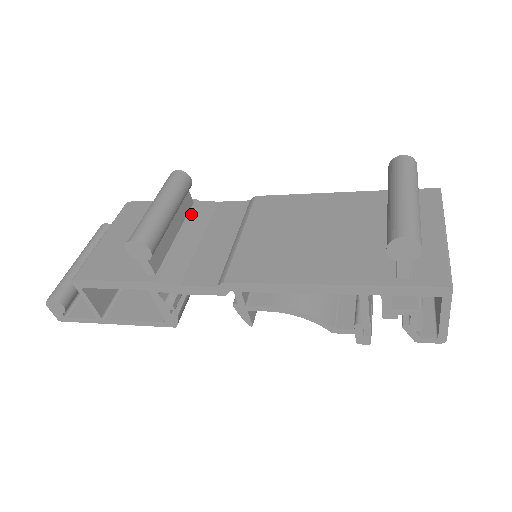
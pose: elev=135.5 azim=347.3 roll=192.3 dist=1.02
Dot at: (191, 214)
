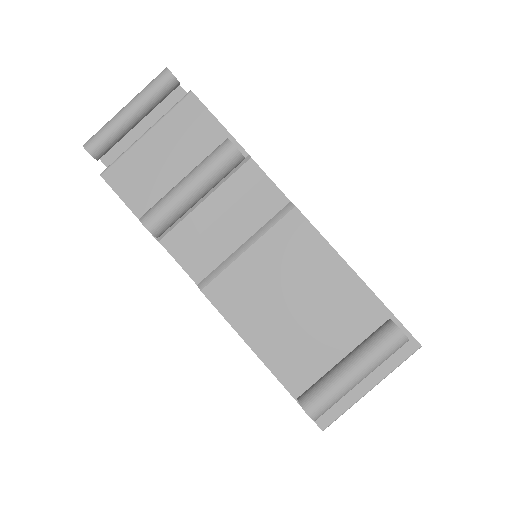
Dot at: (232, 173)
